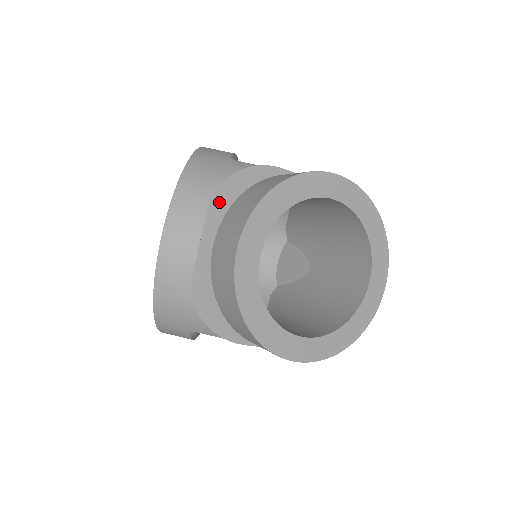
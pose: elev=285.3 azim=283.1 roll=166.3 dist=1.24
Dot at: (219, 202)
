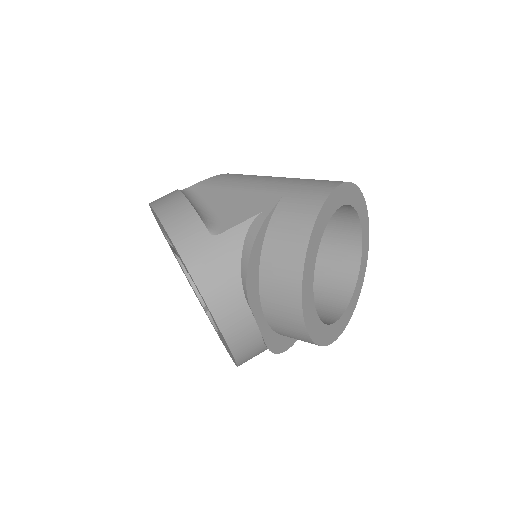
Dot at: (252, 294)
